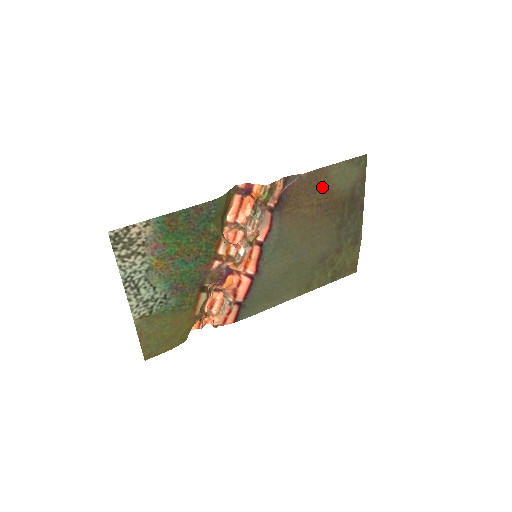
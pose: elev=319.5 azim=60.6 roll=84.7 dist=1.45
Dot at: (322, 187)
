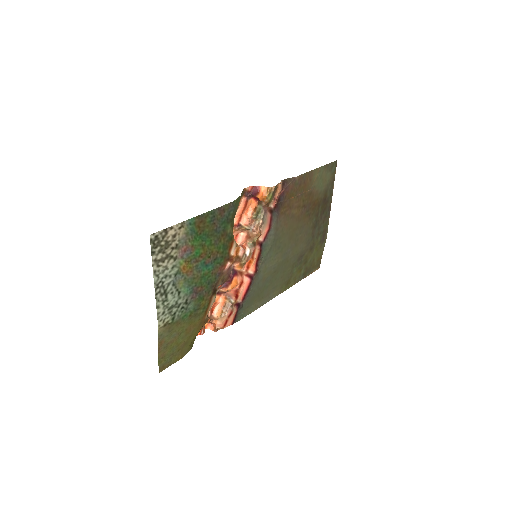
Dot at: (307, 189)
